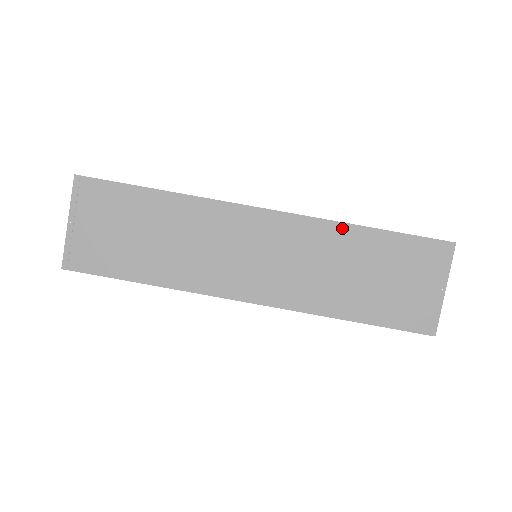
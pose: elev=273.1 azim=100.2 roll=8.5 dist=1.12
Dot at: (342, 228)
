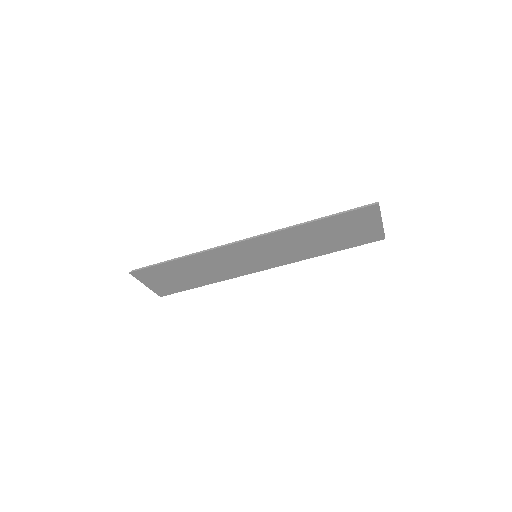
Dot at: (299, 228)
